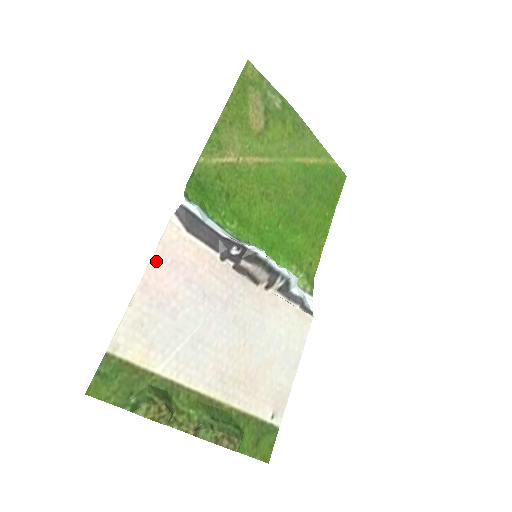
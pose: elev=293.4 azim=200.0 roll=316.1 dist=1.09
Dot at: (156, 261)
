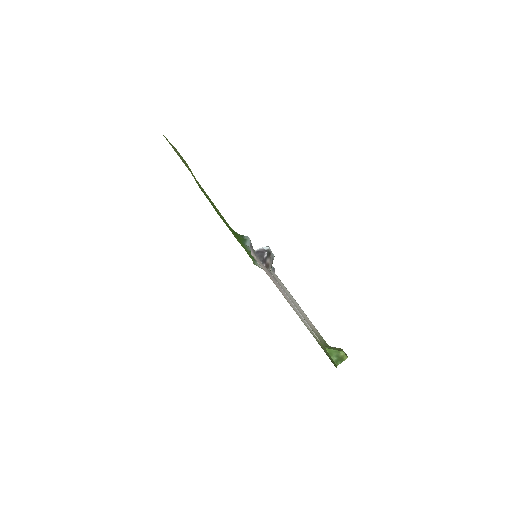
Dot at: (273, 282)
